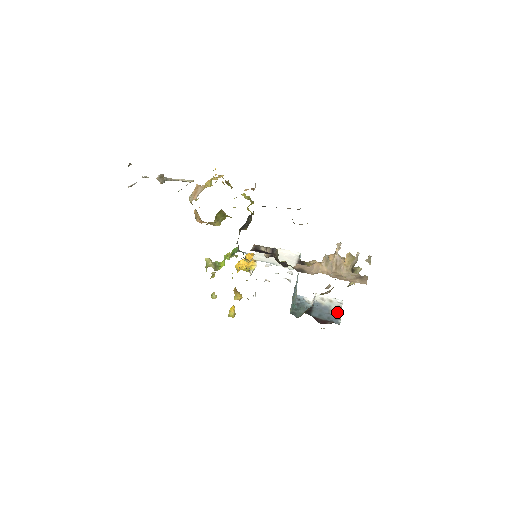
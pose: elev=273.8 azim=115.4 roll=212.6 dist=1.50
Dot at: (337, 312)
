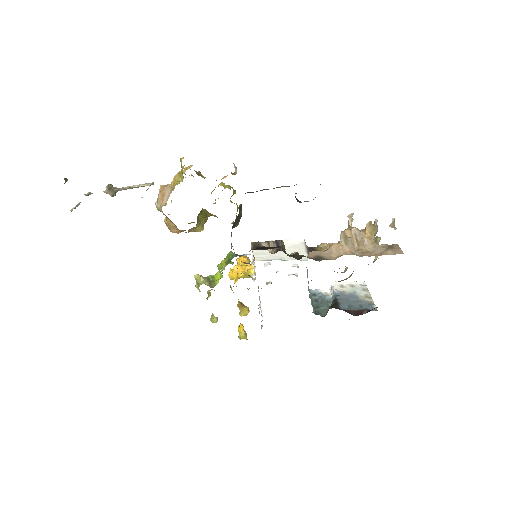
Dot at: (366, 297)
